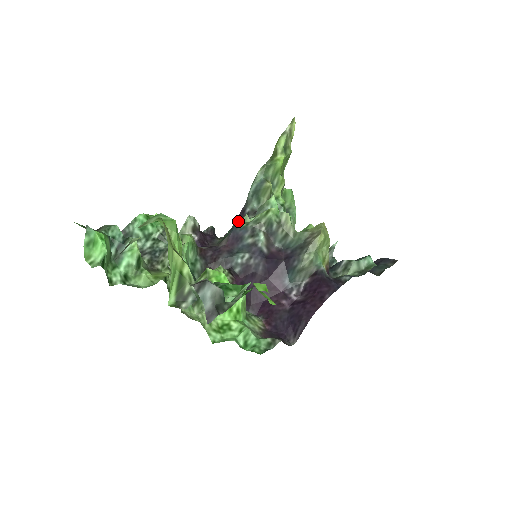
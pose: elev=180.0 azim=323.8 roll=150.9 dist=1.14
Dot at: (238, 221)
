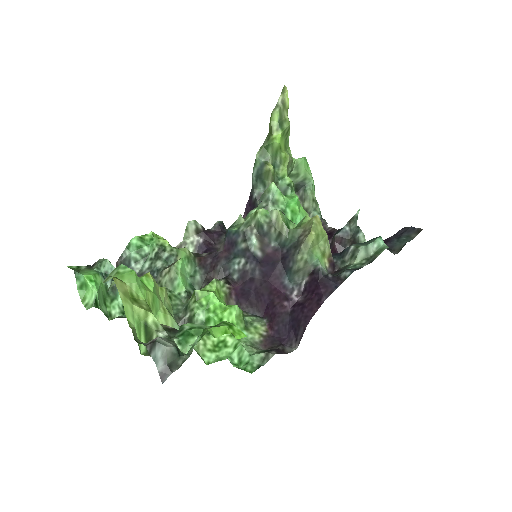
Dot at: (248, 207)
